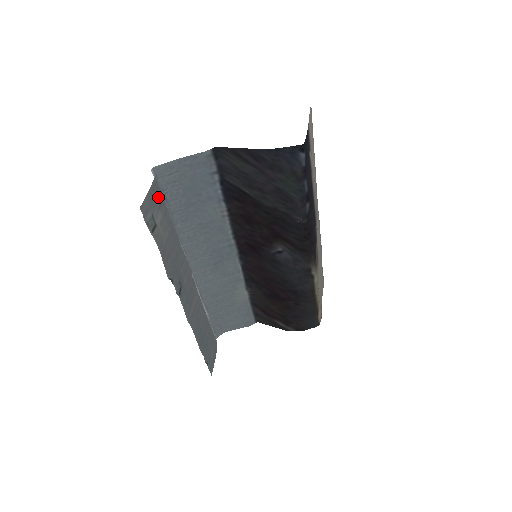
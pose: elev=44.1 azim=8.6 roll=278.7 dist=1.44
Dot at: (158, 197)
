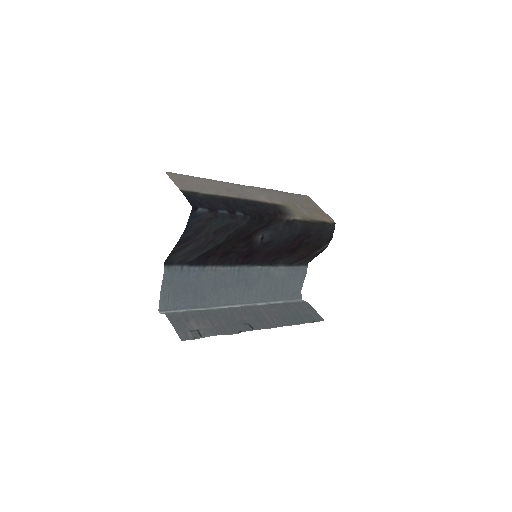
Dot at: (180, 319)
